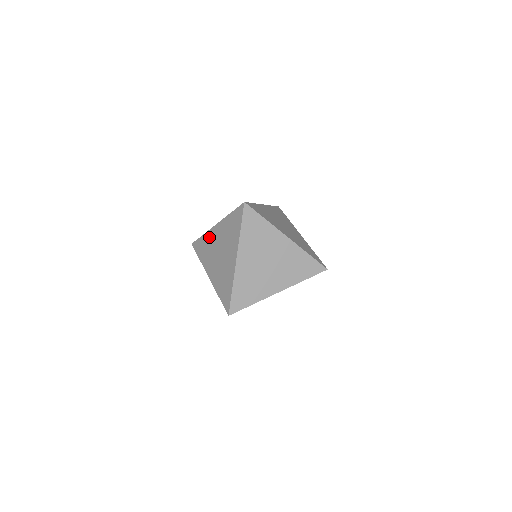
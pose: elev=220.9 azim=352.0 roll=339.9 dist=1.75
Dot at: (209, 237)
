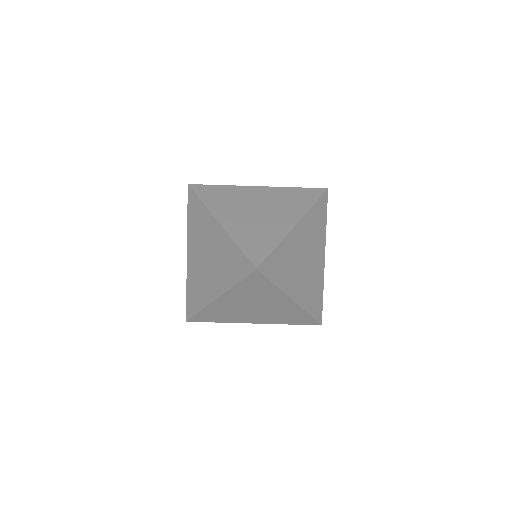
Dot at: (190, 274)
